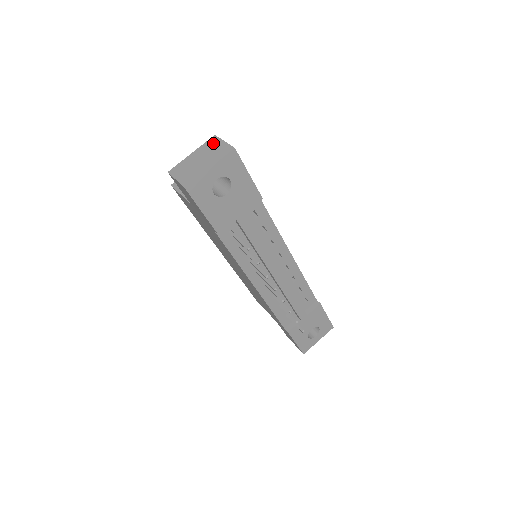
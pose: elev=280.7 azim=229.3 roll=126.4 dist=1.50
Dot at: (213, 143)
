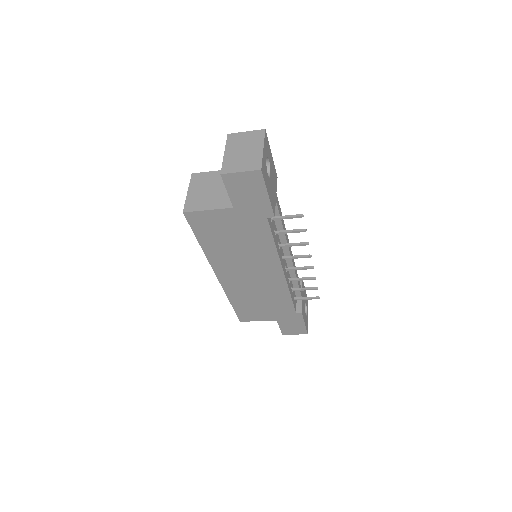
Dot at: (236, 138)
